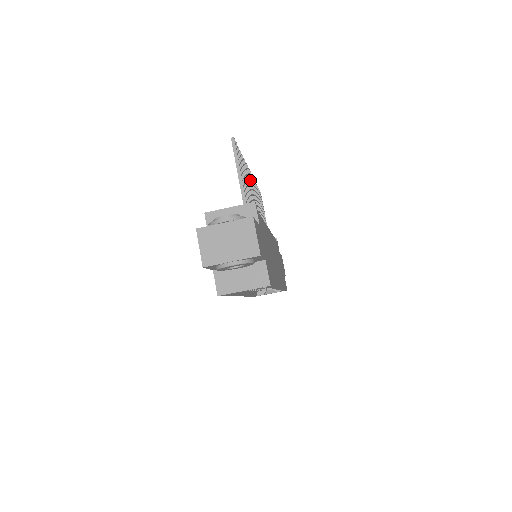
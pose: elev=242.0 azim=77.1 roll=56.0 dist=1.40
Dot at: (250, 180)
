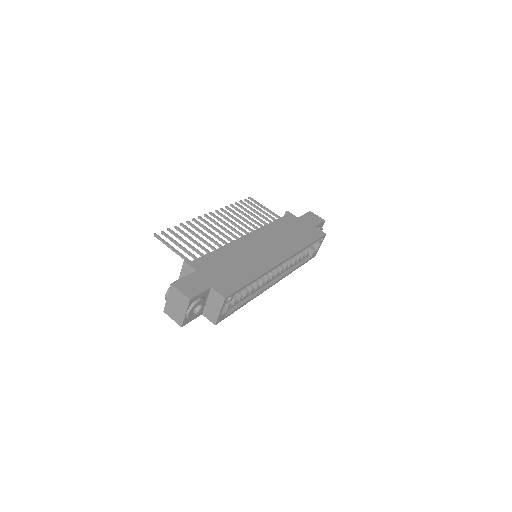
Dot at: (207, 223)
